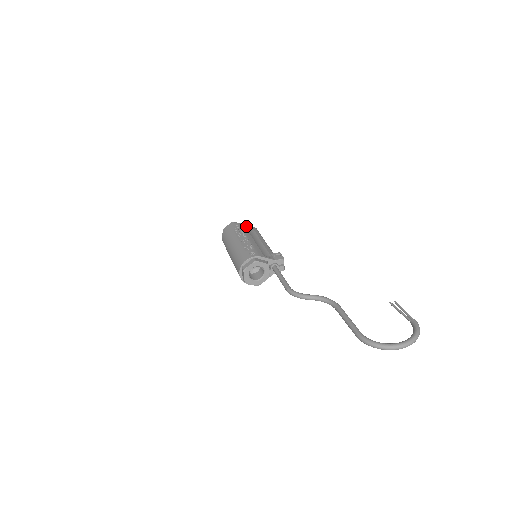
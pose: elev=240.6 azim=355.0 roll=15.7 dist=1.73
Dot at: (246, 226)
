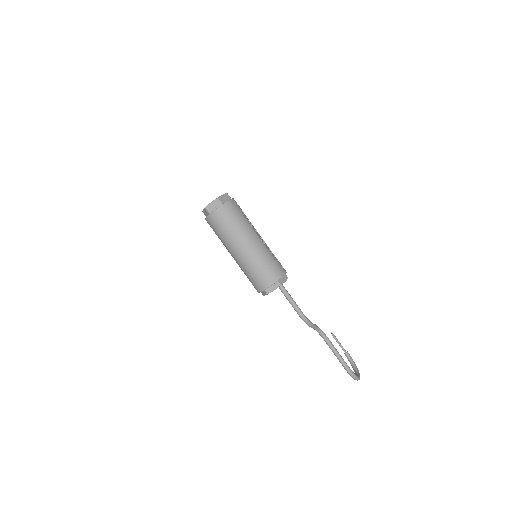
Dot at: occluded
